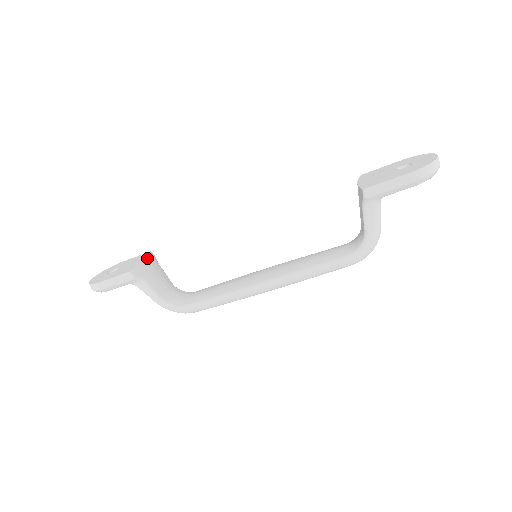
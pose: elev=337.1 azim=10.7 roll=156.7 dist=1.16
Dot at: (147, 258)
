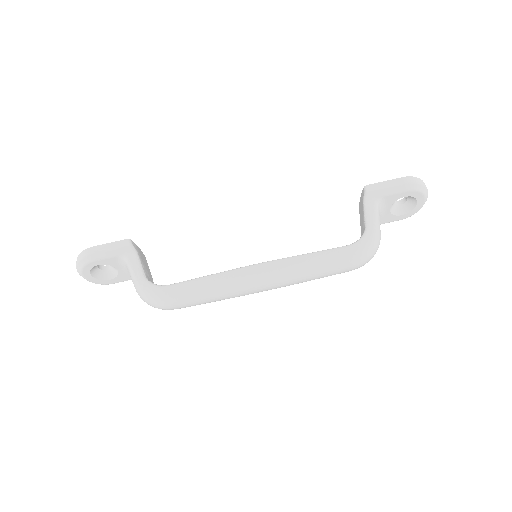
Dot at: (145, 257)
